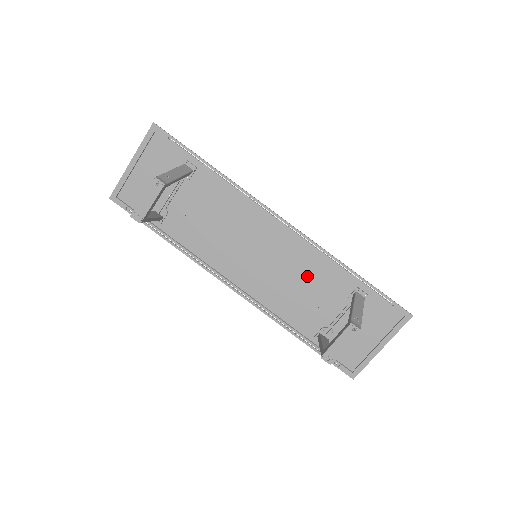
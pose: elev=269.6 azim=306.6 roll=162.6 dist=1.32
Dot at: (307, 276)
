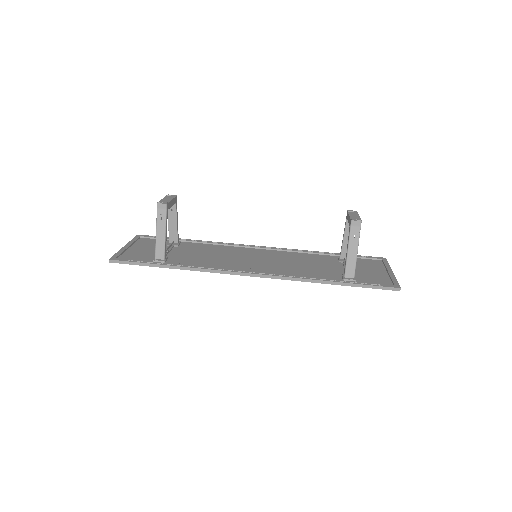
Dot at: (301, 260)
